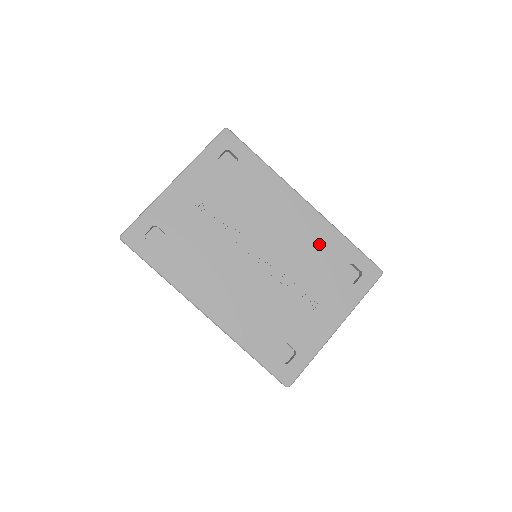
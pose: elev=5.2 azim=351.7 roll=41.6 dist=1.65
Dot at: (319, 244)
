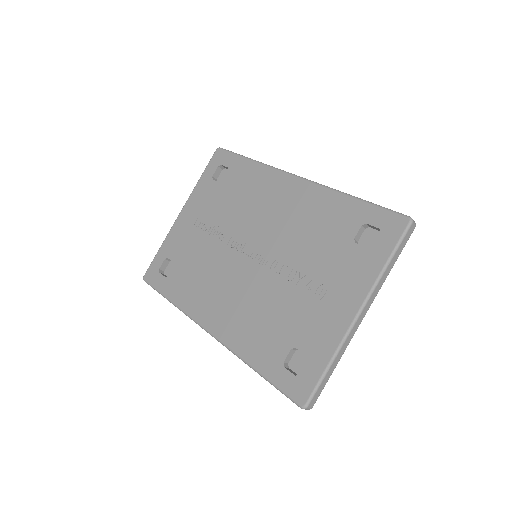
Dot at: (318, 216)
